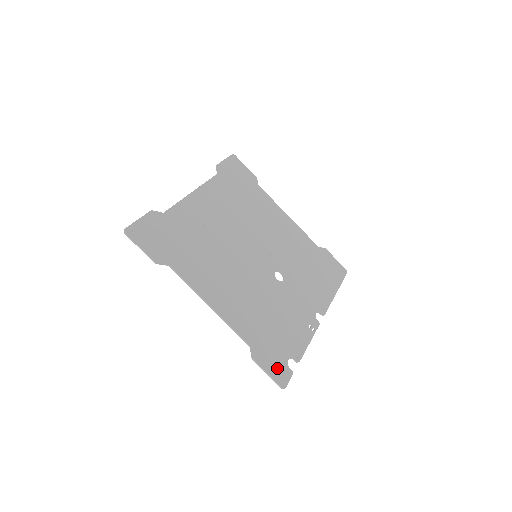
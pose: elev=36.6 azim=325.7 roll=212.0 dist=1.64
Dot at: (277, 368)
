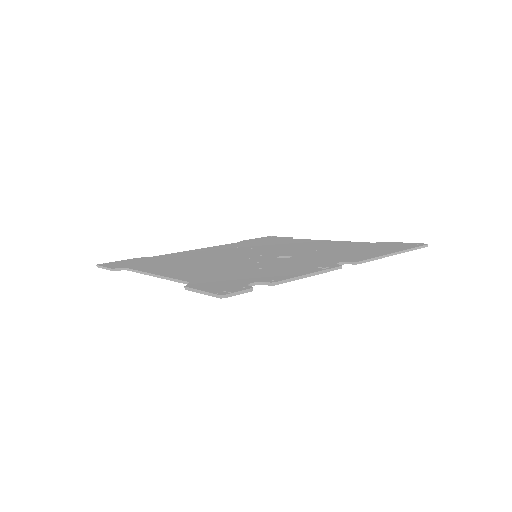
Dot at: (223, 287)
